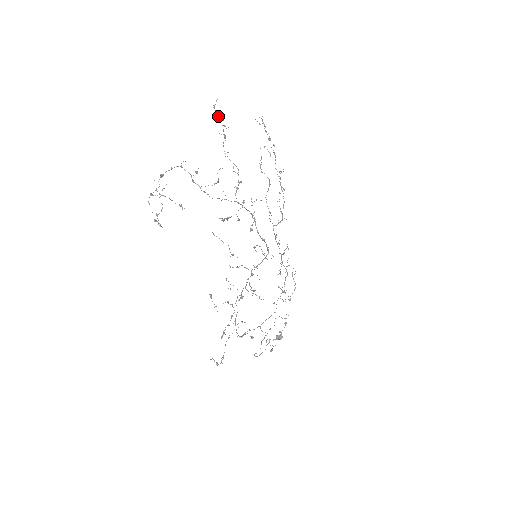
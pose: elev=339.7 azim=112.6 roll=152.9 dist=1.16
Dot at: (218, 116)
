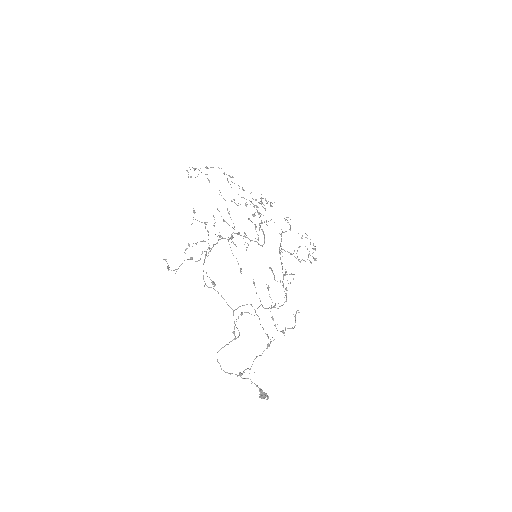
Dot at: (271, 205)
